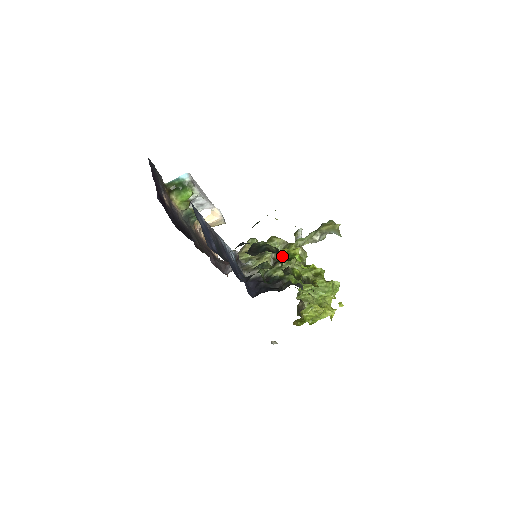
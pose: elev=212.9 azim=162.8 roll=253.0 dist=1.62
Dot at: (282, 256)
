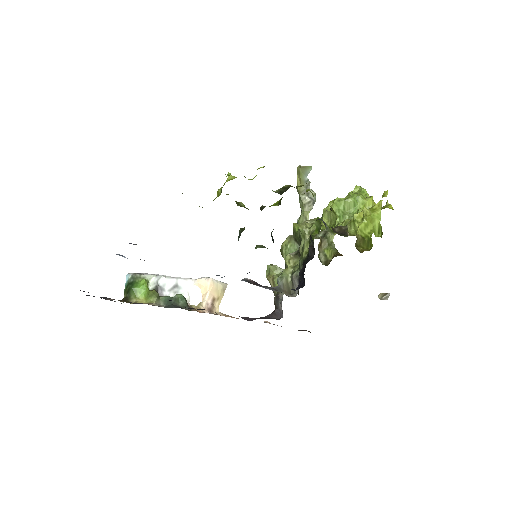
Dot at: occluded
